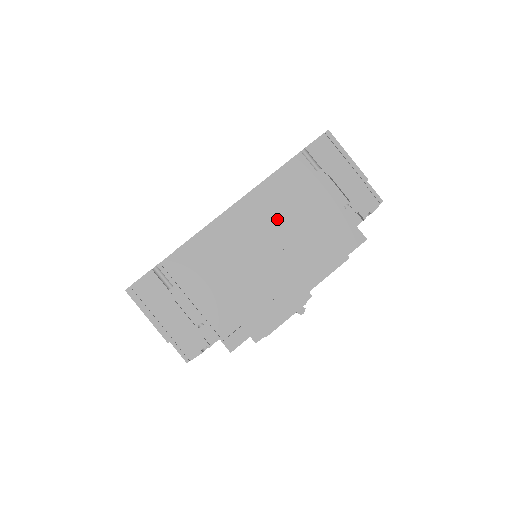
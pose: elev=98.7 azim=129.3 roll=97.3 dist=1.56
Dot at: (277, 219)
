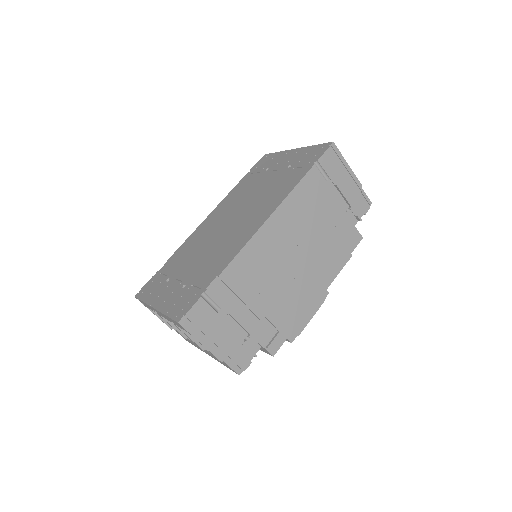
Dot at: (300, 230)
